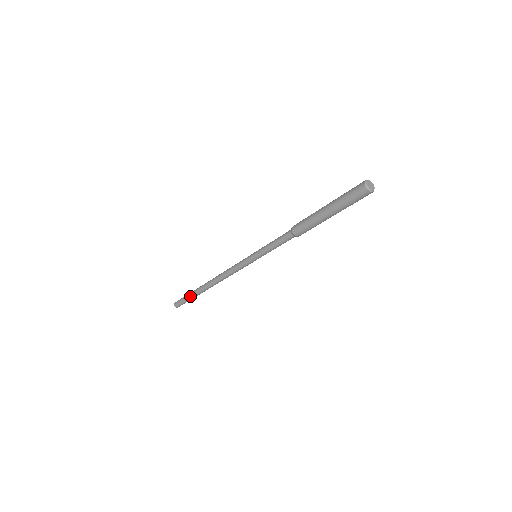
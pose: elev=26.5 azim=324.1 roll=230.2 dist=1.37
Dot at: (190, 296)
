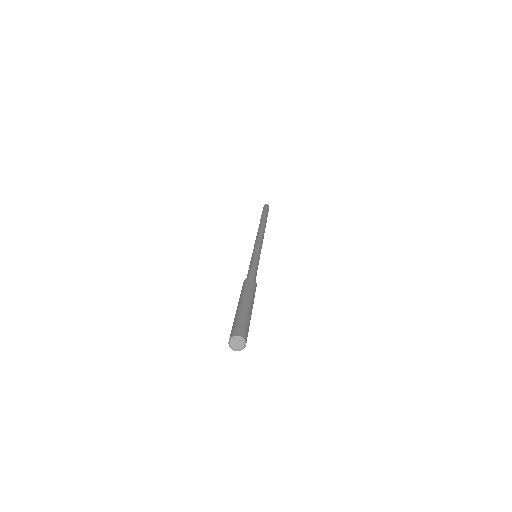
Dot at: occluded
